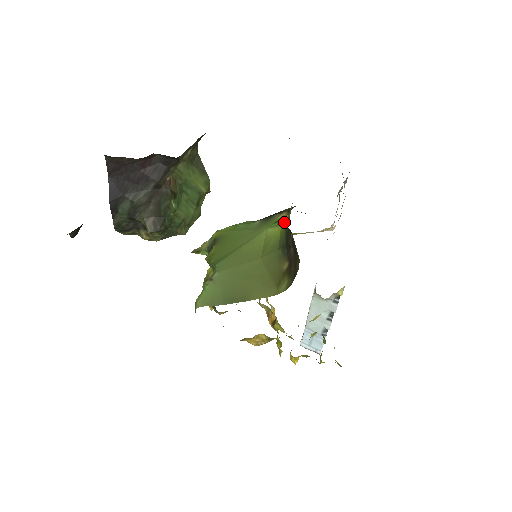
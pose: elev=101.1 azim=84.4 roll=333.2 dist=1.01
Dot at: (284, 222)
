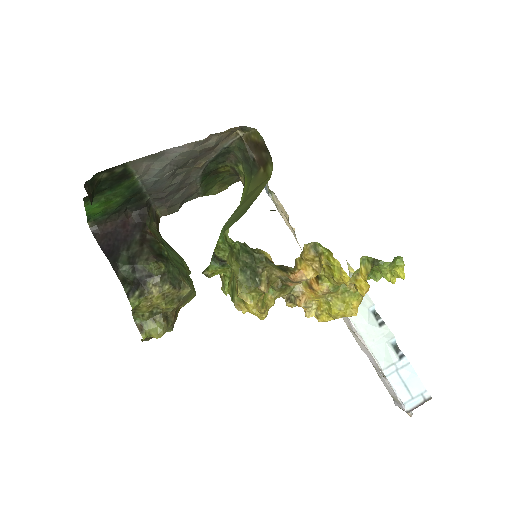
Dot at: (244, 185)
